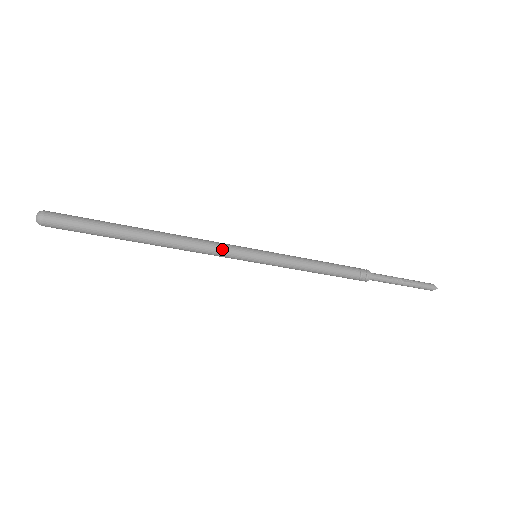
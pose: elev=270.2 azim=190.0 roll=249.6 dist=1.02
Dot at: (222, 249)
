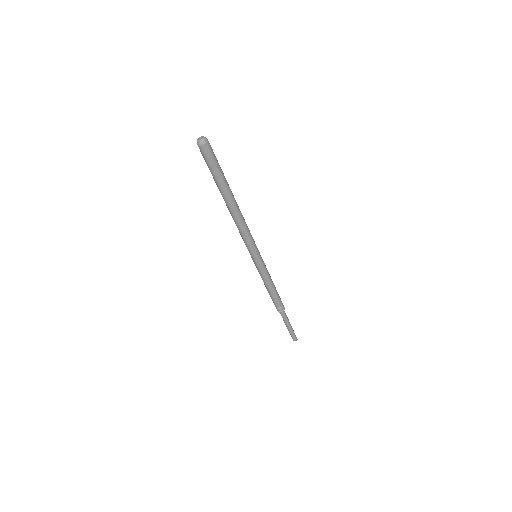
Dot at: (252, 237)
